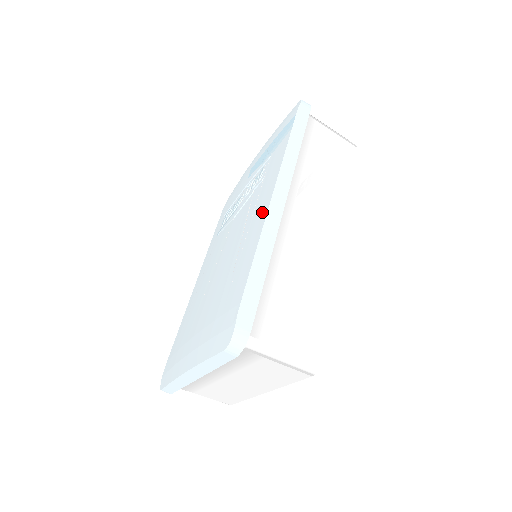
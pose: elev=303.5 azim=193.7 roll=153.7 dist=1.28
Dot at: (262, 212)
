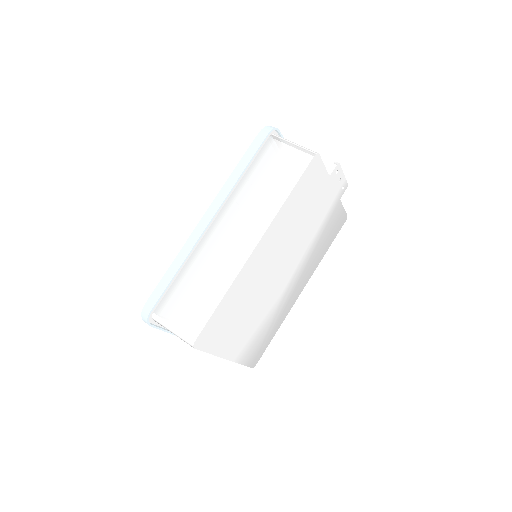
Dot at: occluded
